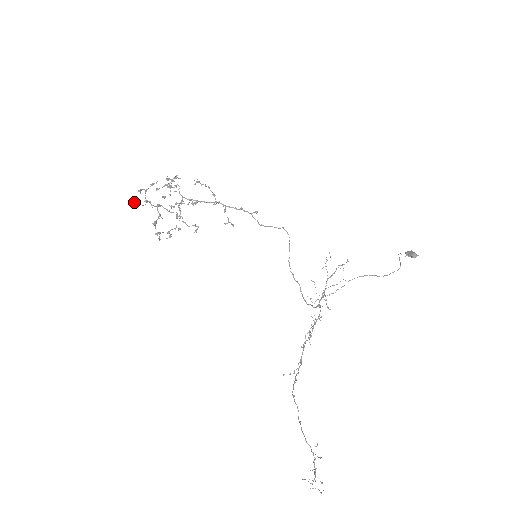
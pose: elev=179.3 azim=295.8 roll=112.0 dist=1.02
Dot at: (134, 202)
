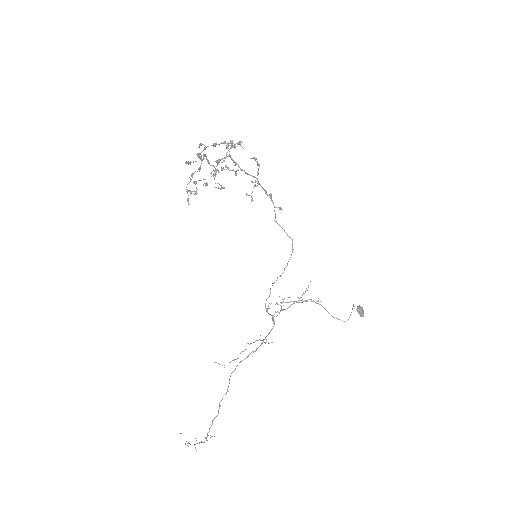
Dot at: occluded
